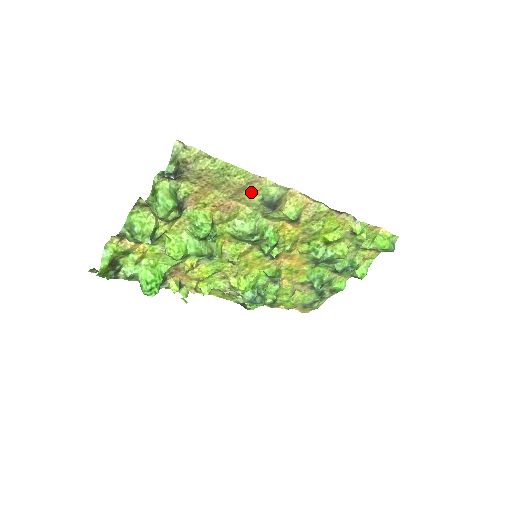
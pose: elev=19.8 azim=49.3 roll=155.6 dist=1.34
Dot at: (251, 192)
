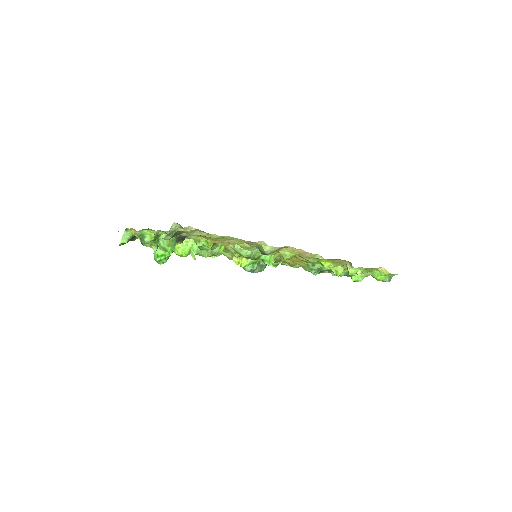
Dot at: (247, 243)
